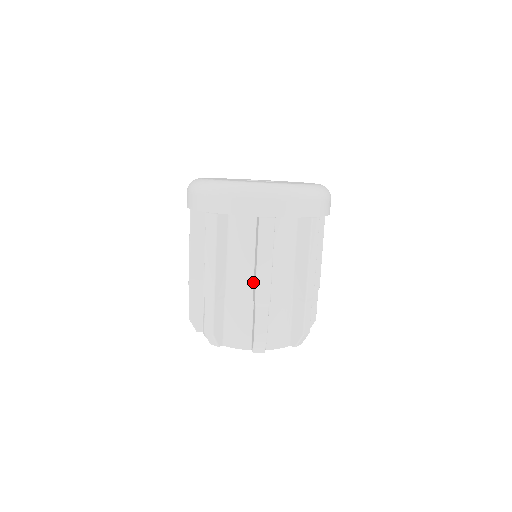
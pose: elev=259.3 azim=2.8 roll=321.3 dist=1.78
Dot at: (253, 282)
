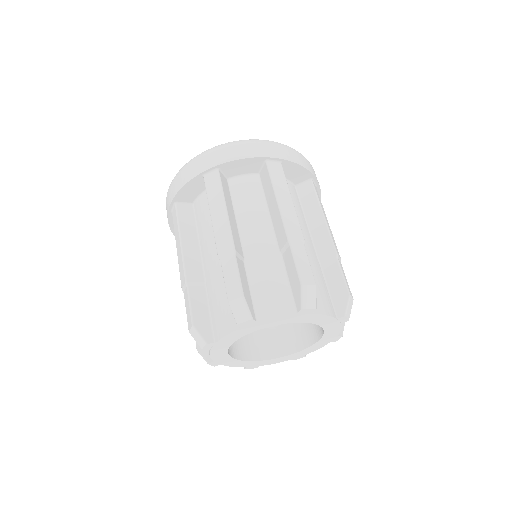
Dot at: (274, 235)
